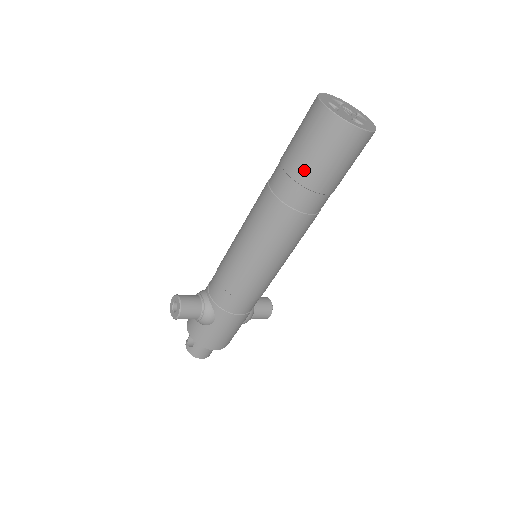
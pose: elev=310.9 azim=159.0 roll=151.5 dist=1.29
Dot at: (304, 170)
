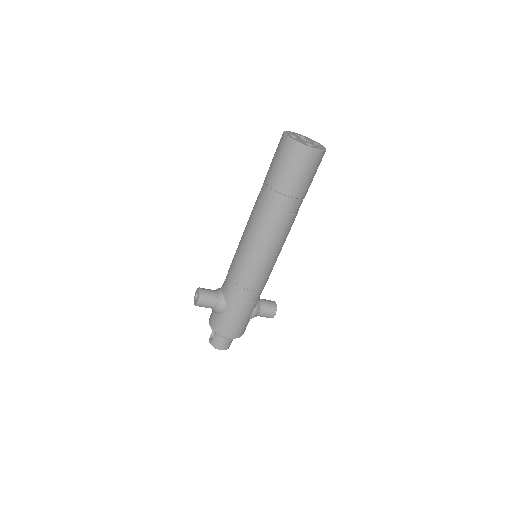
Dot at: (276, 180)
